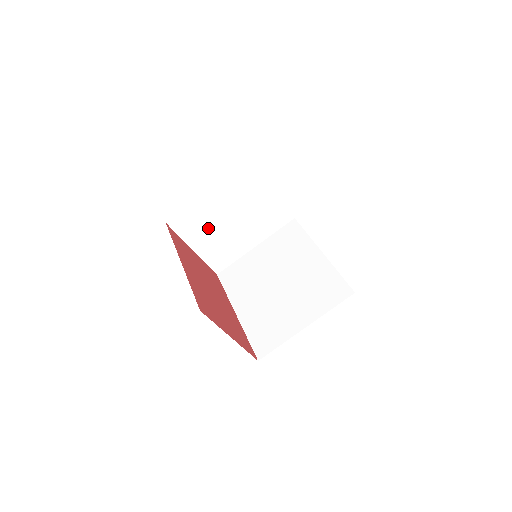
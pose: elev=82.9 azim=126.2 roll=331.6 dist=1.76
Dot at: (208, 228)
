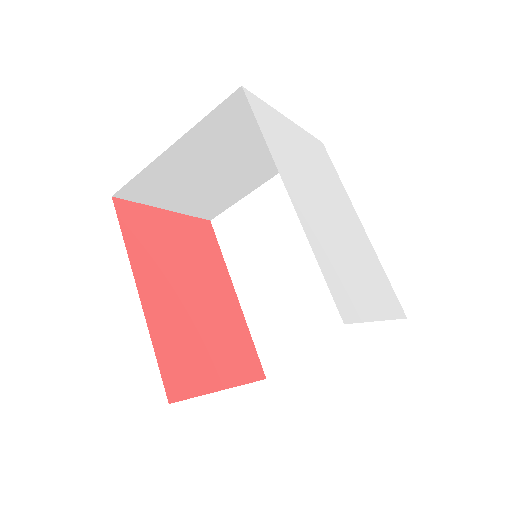
Dot at: (183, 185)
